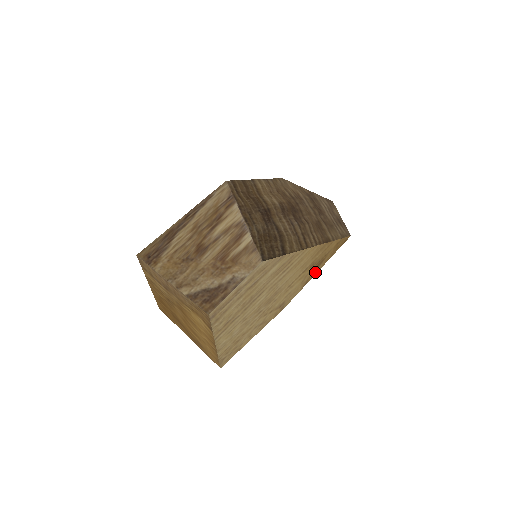
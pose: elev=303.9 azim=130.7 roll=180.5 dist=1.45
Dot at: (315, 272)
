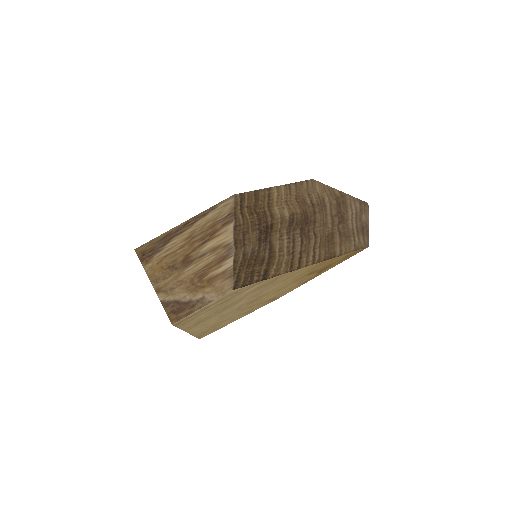
Dot at: (318, 275)
